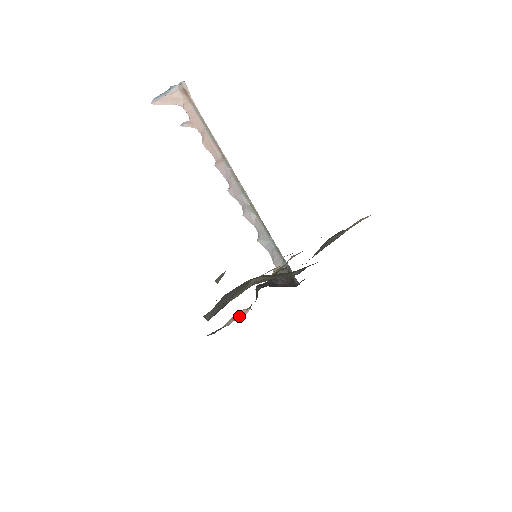
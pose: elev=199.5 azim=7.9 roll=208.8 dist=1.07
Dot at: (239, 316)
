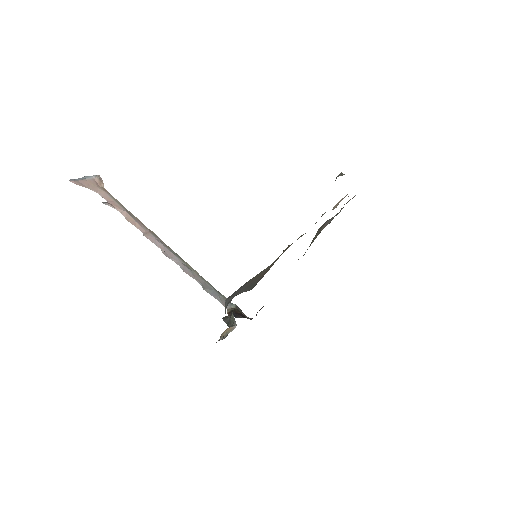
Dot at: (229, 331)
